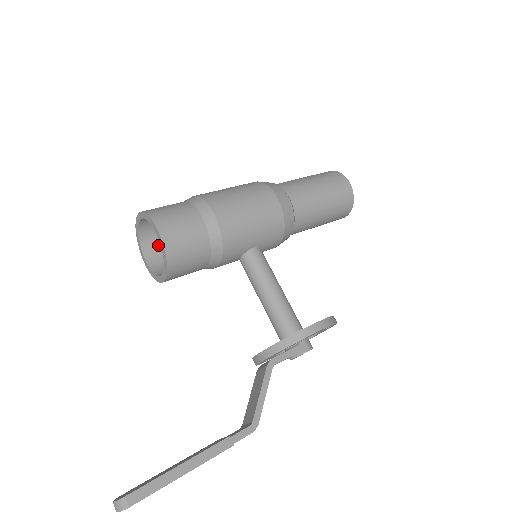
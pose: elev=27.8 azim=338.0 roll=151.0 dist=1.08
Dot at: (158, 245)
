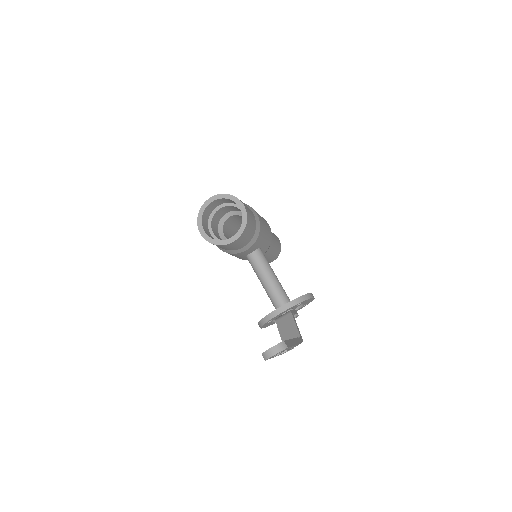
Dot at: (206, 225)
